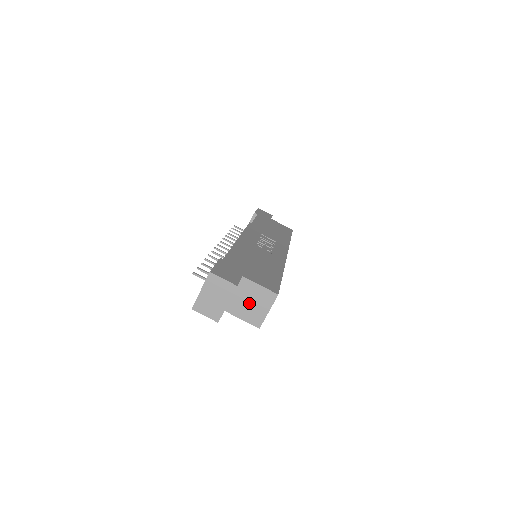
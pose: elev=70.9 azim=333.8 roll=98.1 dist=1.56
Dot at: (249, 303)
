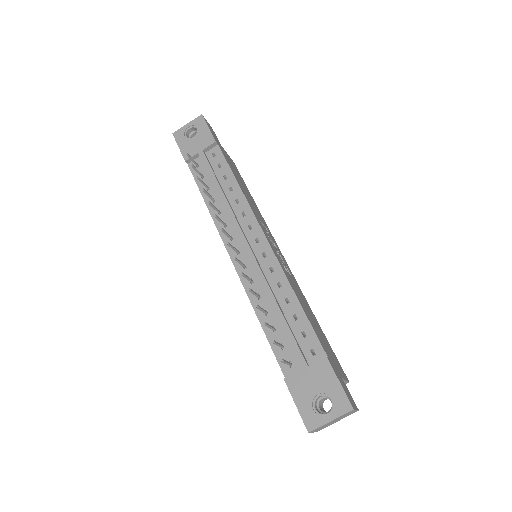
Dot at: occluded
